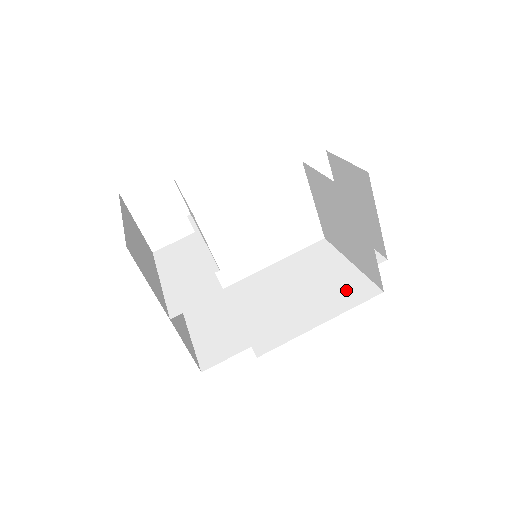
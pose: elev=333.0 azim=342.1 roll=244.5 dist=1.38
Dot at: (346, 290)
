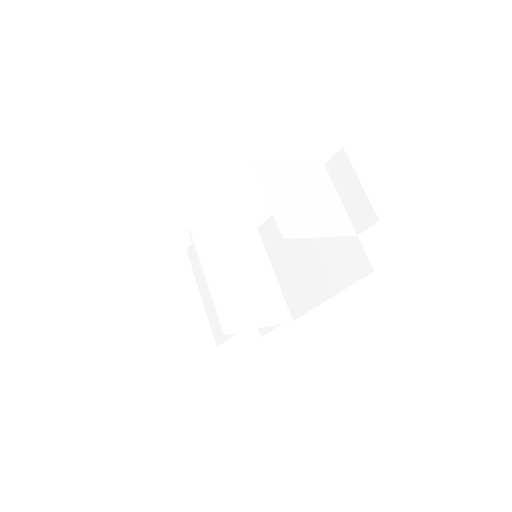
Dot at: (345, 260)
